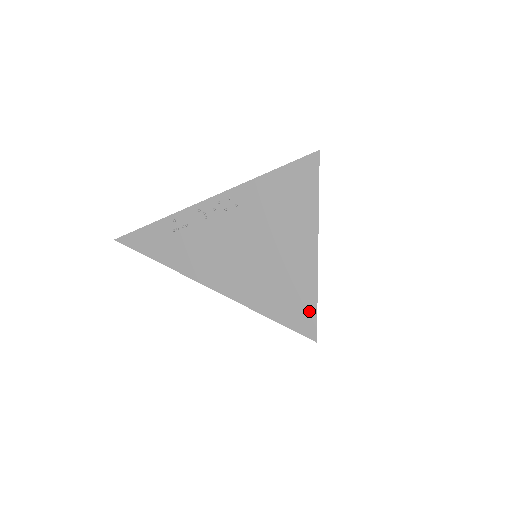
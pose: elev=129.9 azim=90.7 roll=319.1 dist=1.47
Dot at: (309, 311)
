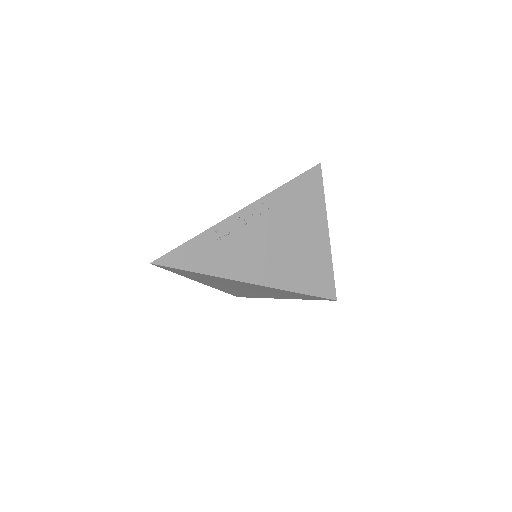
Dot at: (329, 279)
